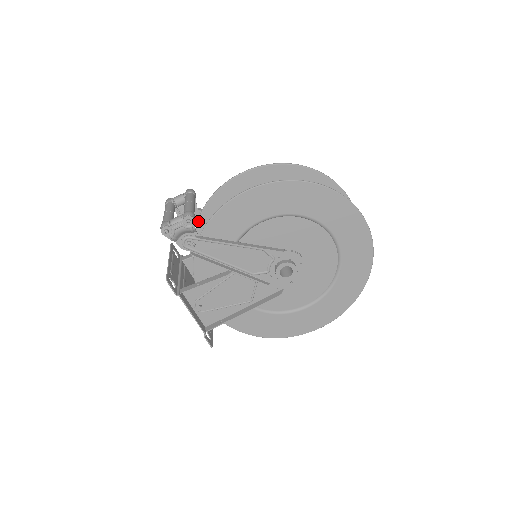
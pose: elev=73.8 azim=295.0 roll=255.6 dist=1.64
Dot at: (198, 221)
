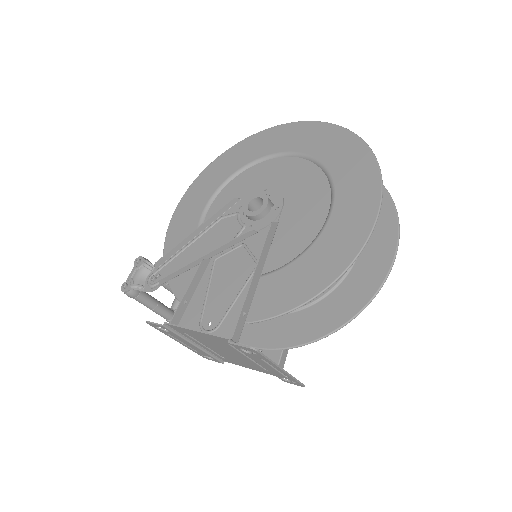
Dot at: occluded
